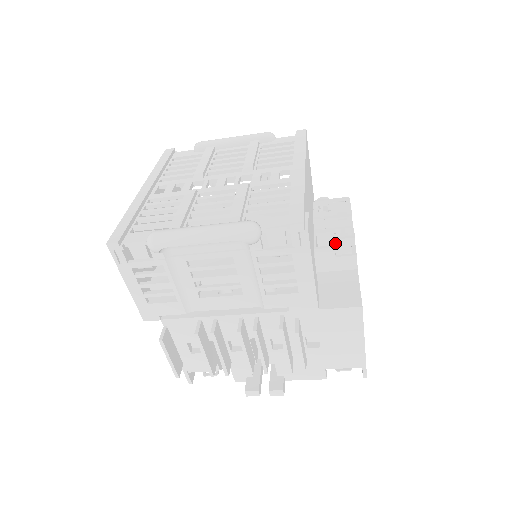
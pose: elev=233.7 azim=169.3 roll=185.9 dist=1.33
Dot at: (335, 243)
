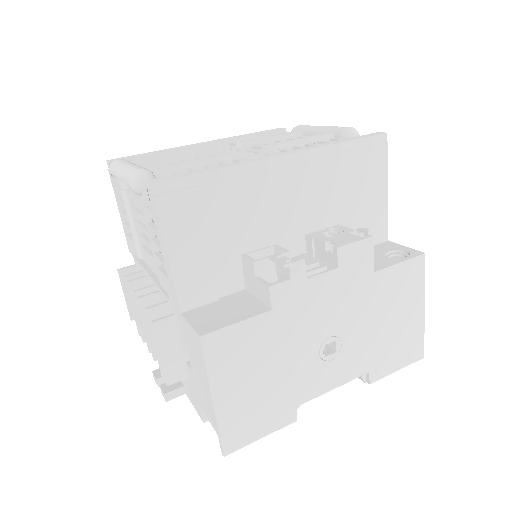
Dot at: (276, 265)
